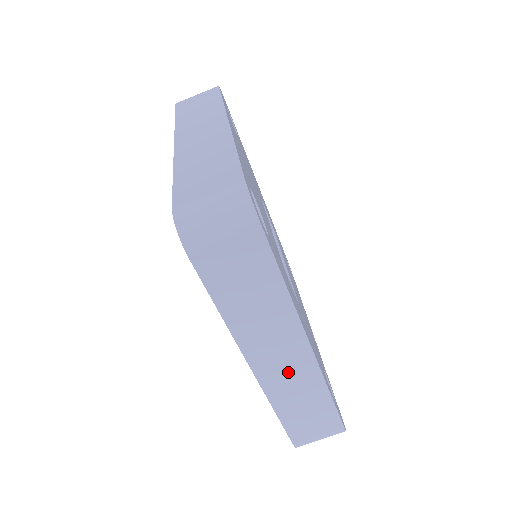
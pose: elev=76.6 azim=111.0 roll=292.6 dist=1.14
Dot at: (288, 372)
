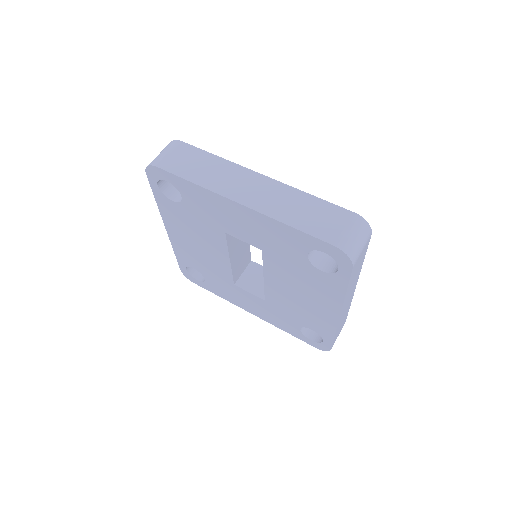
Dot at: (264, 194)
